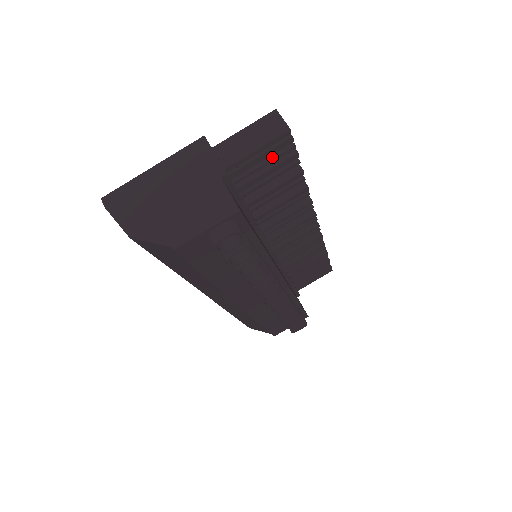
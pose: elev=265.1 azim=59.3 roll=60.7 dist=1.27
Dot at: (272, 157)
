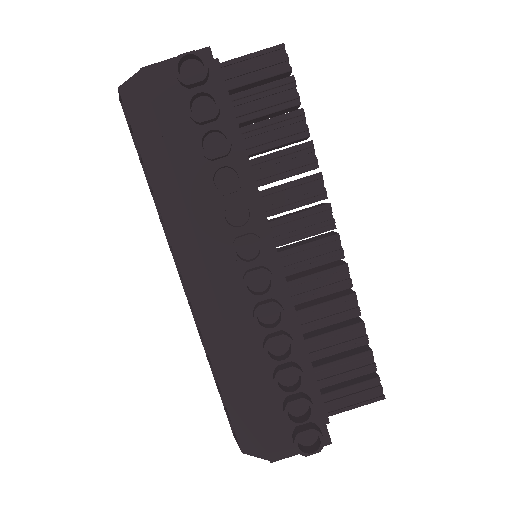
Dot at: (268, 73)
